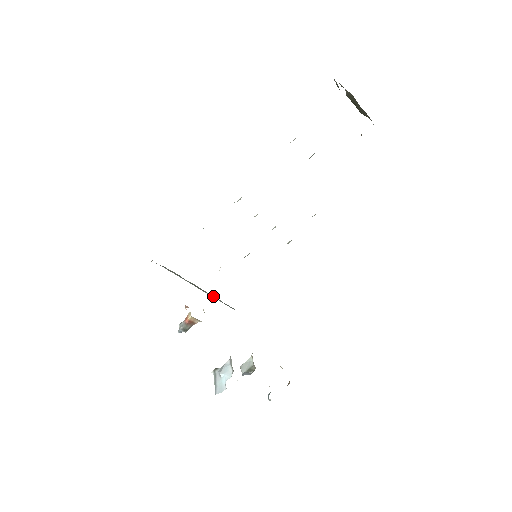
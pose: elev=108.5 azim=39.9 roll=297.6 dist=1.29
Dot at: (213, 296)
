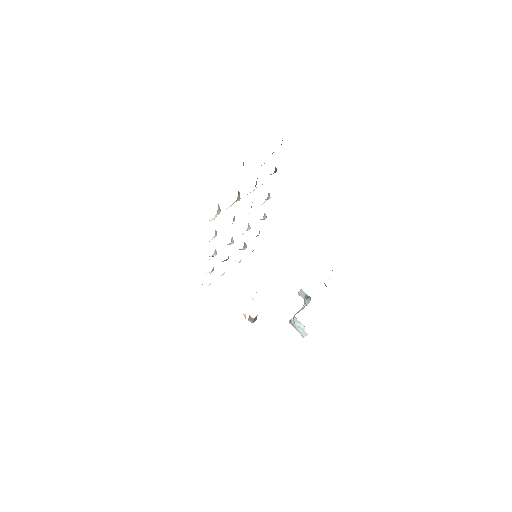
Dot at: occluded
